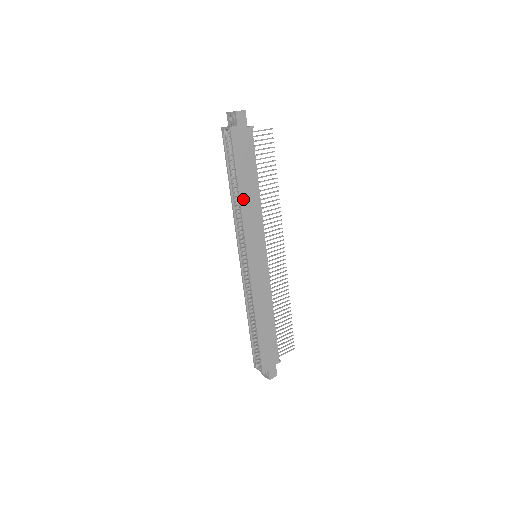
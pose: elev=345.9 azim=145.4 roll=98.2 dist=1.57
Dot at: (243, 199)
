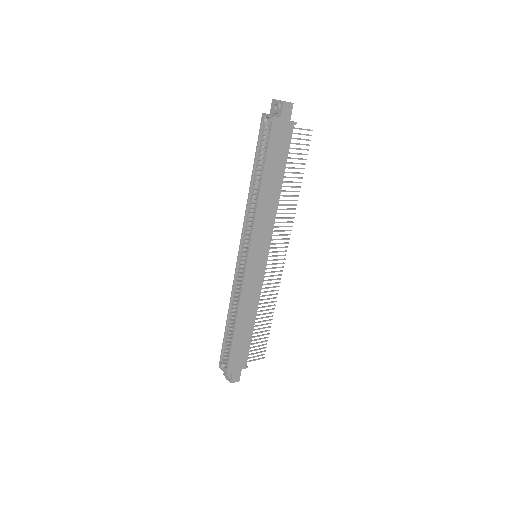
Dot at: (262, 195)
